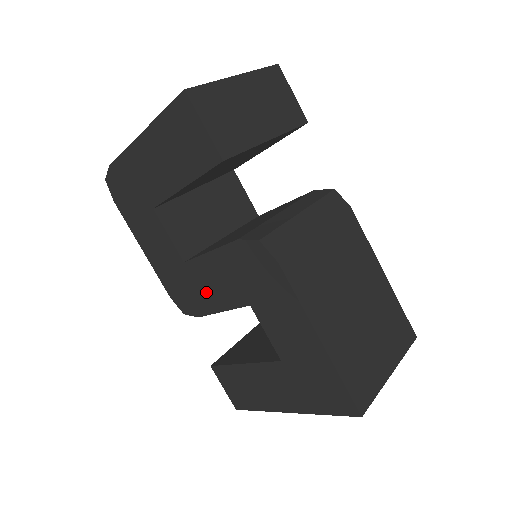
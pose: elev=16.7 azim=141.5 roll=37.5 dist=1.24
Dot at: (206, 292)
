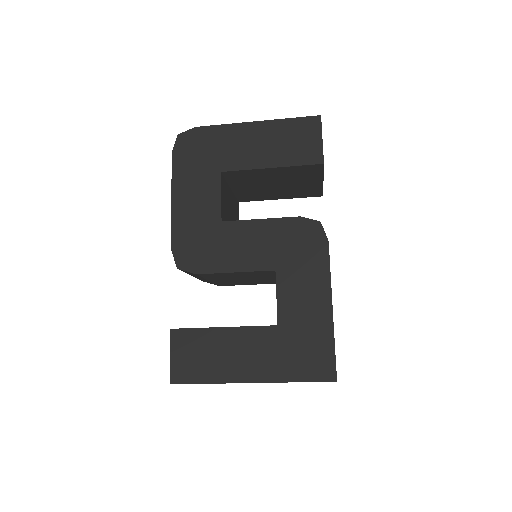
Dot at: (229, 251)
